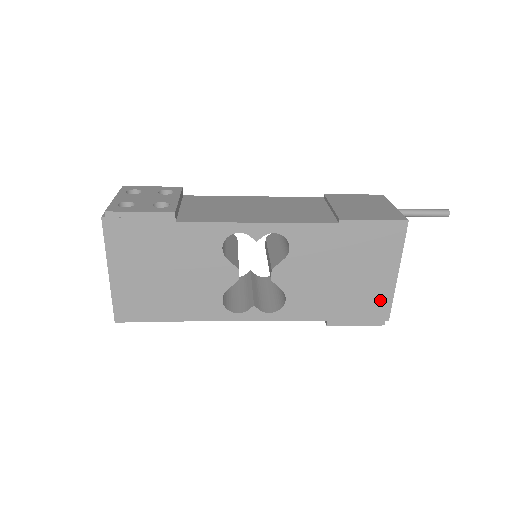
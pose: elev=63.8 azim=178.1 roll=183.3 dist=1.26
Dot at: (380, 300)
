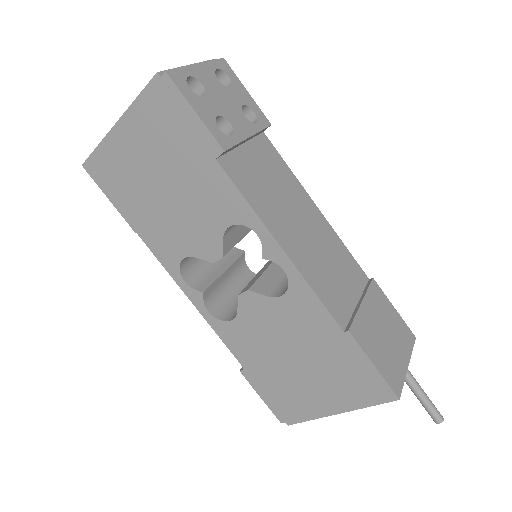
Dot at: (301, 409)
